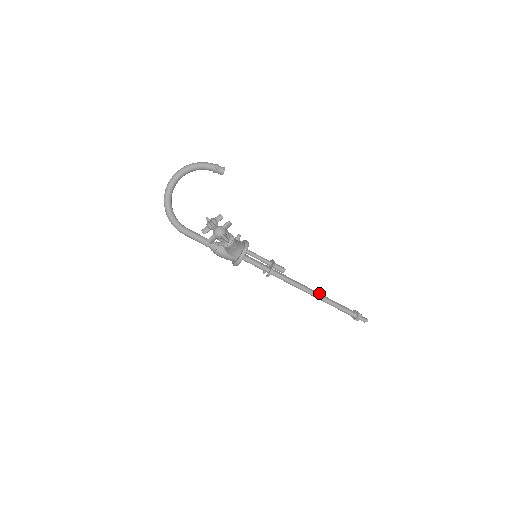
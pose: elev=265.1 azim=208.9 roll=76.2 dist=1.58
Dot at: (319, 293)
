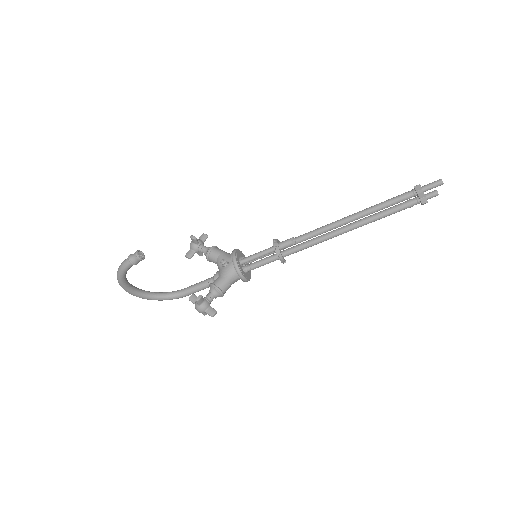
Dot at: (353, 216)
